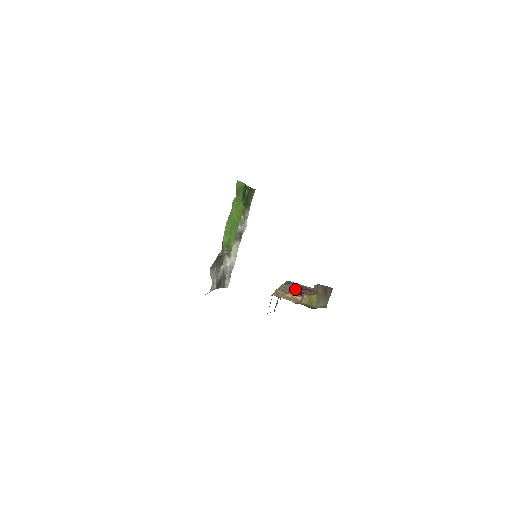
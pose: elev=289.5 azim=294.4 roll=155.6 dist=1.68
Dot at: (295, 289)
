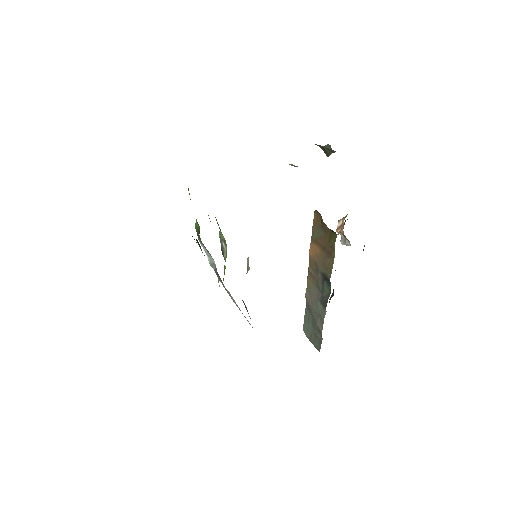
Dot at: occluded
